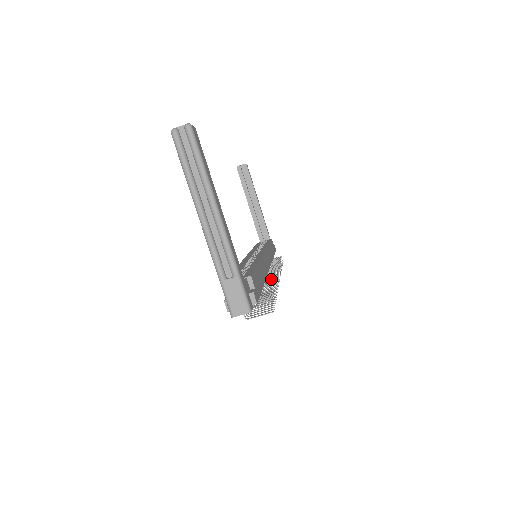
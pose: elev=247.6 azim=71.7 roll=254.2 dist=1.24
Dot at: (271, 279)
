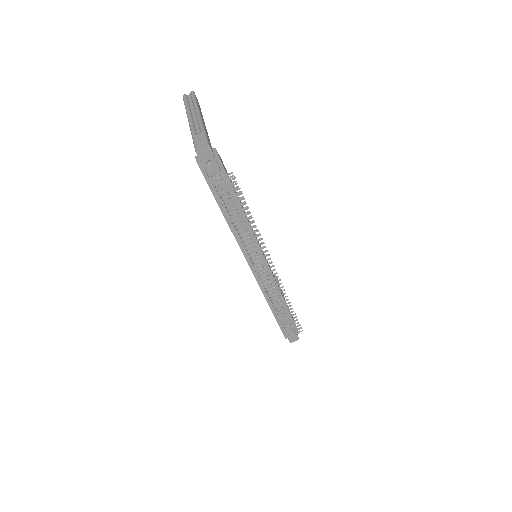
Dot at: (261, 249)
